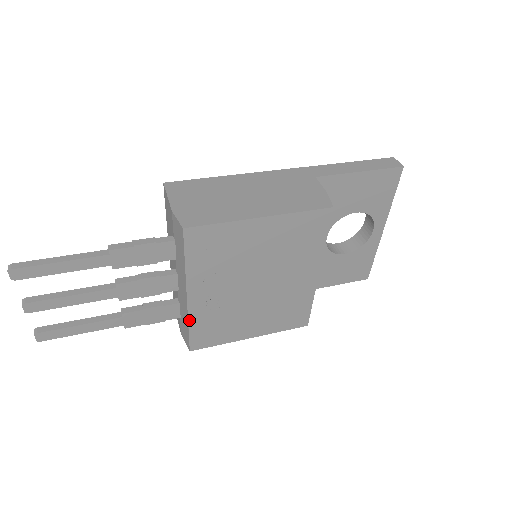
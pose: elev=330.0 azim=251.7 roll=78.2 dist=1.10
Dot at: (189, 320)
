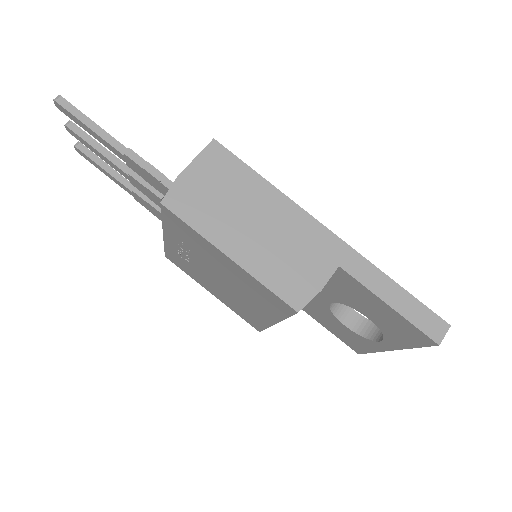
Dot at: (165, 245)
